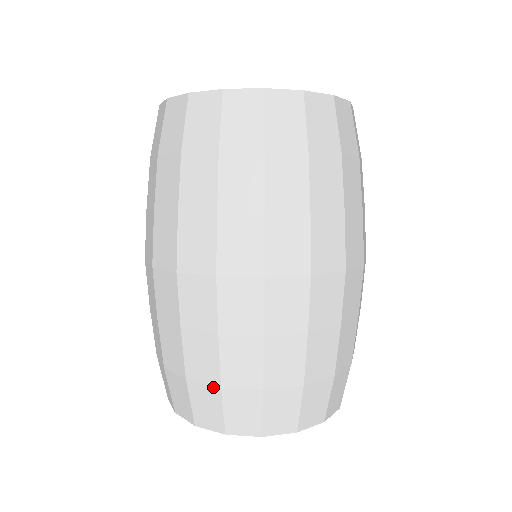
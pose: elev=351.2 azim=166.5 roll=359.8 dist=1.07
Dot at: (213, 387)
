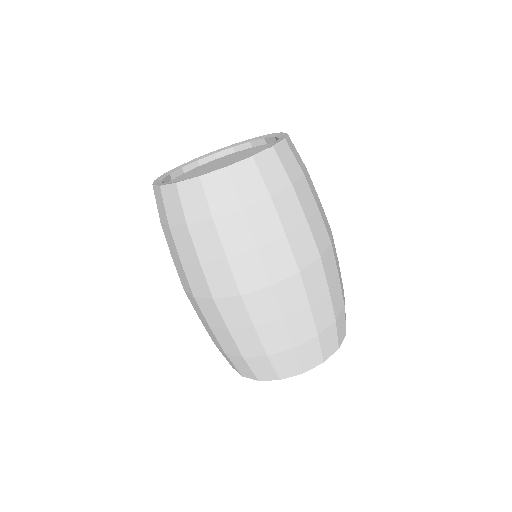
Dot at: (288, 351)
